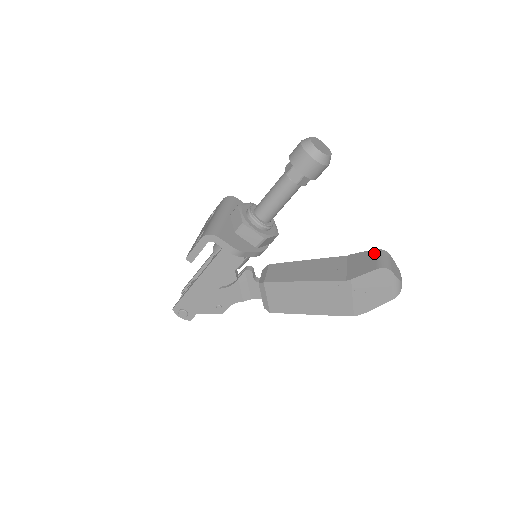
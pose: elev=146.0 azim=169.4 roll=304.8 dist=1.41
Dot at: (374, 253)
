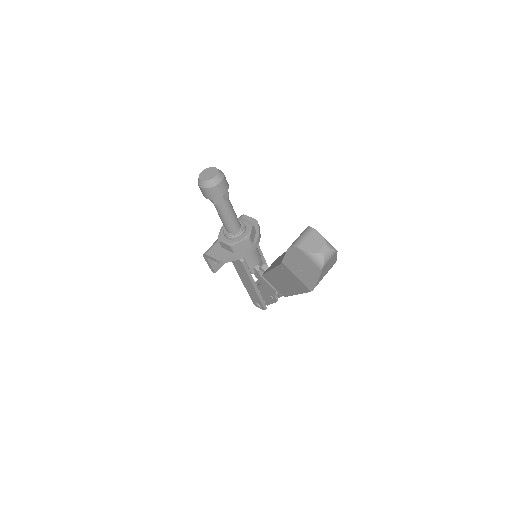
Dot at: occluded
